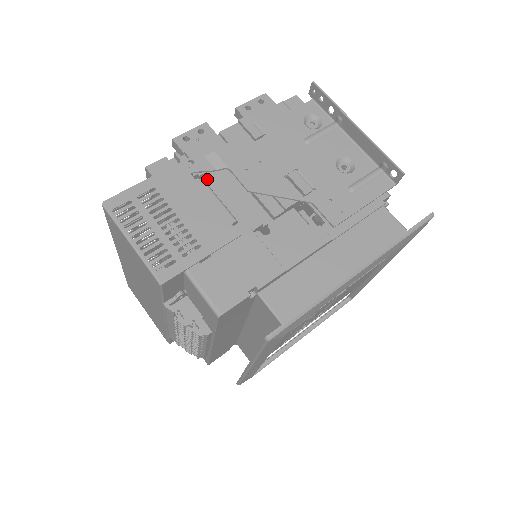
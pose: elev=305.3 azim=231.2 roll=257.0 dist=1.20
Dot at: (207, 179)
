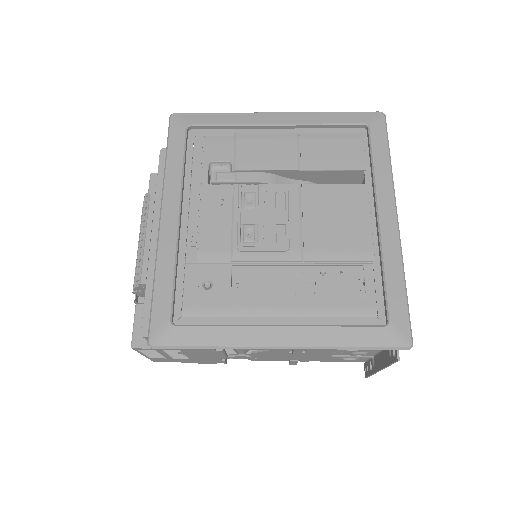
Dot at: occluded
